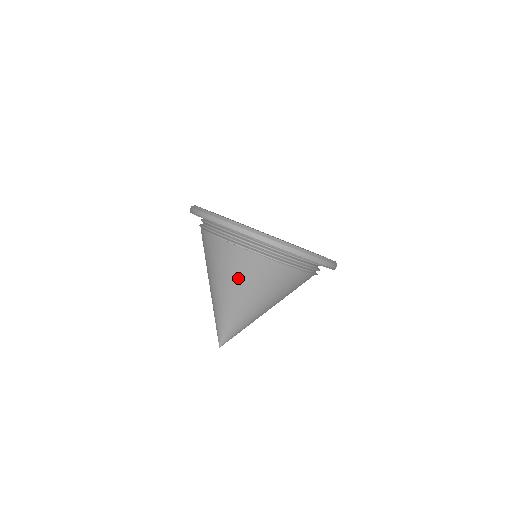
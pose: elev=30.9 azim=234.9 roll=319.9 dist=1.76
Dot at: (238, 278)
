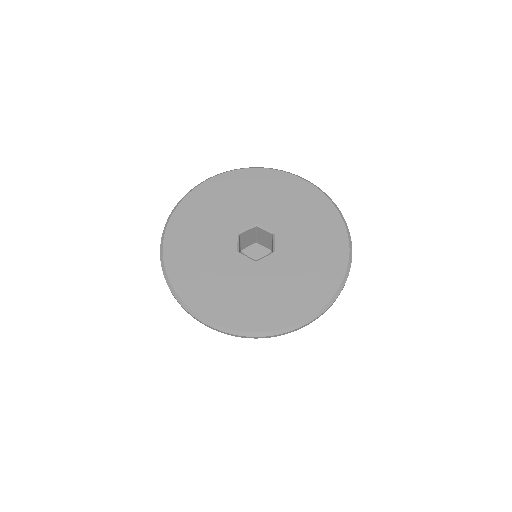
Dot at: occluded
